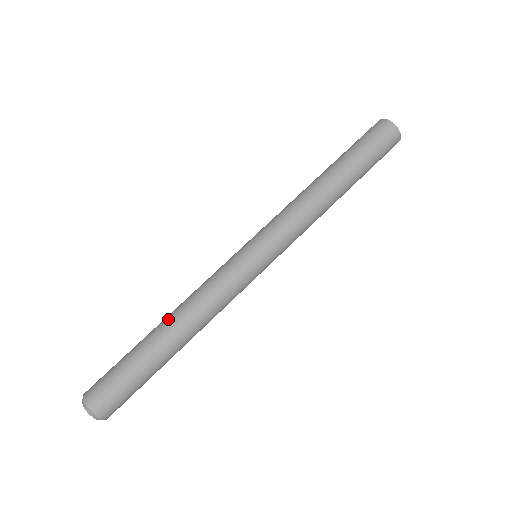
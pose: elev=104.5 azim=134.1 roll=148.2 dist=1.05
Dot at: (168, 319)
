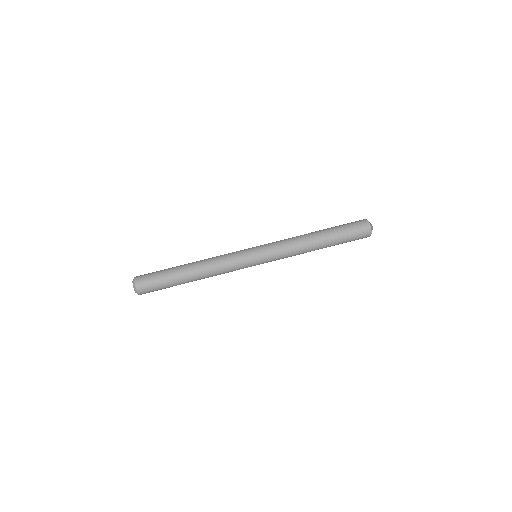
Dot at: (194, 265)
